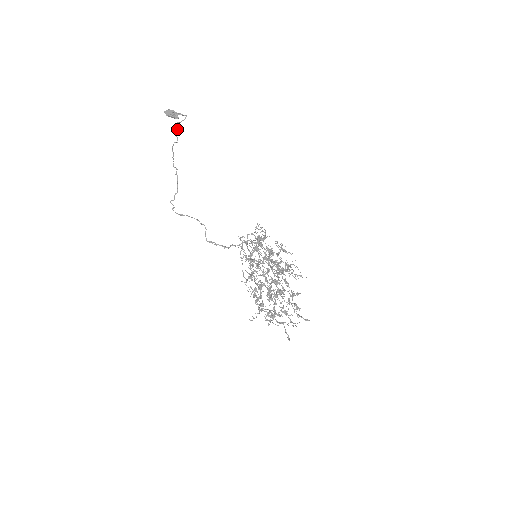
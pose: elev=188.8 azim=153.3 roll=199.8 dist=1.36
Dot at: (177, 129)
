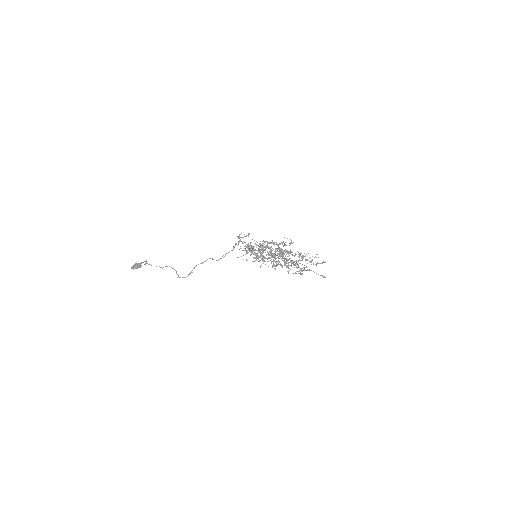
Dot at: (147, 263)
